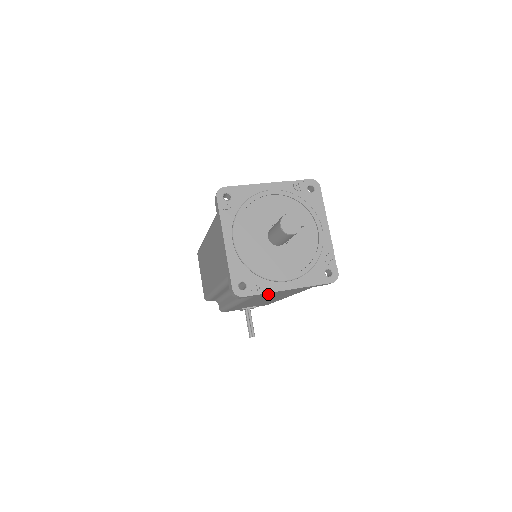
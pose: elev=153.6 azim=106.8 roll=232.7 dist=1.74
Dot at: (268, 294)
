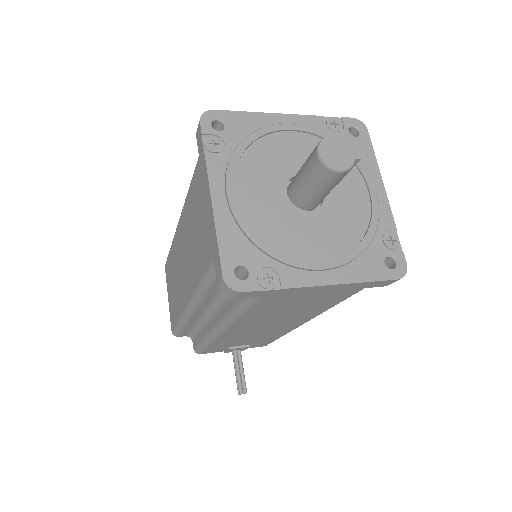
Dot at: (285, 296)
